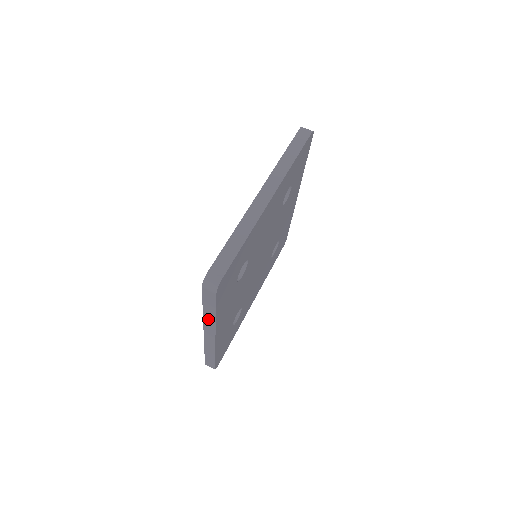
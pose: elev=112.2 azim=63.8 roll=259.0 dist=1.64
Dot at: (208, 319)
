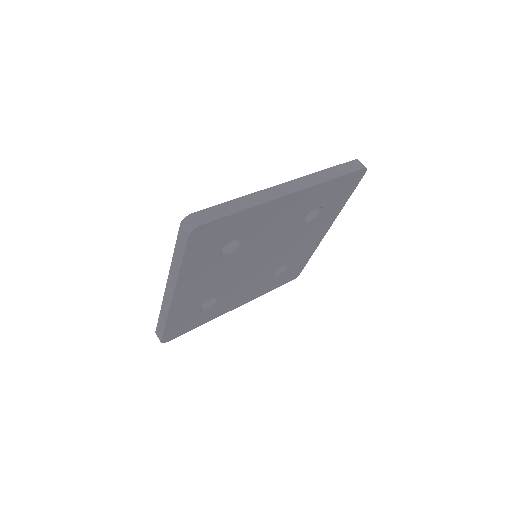
Dot at: (174, 270)
